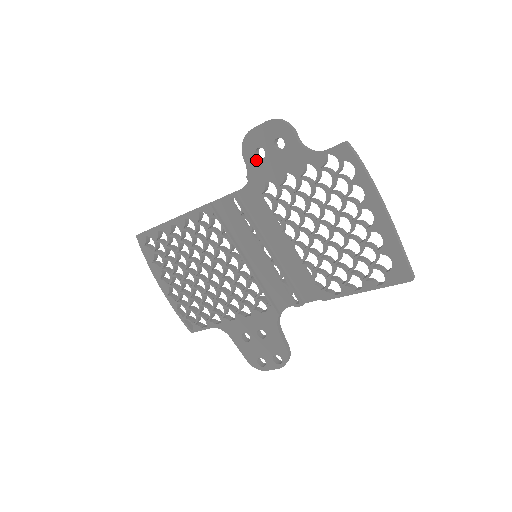
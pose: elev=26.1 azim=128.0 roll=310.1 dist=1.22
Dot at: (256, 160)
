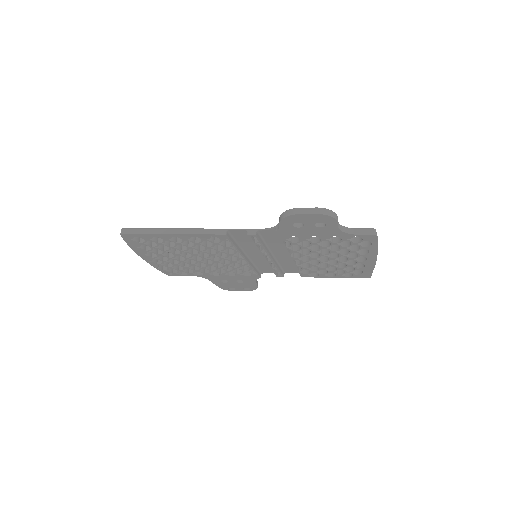
Dot at: (292, 227)
